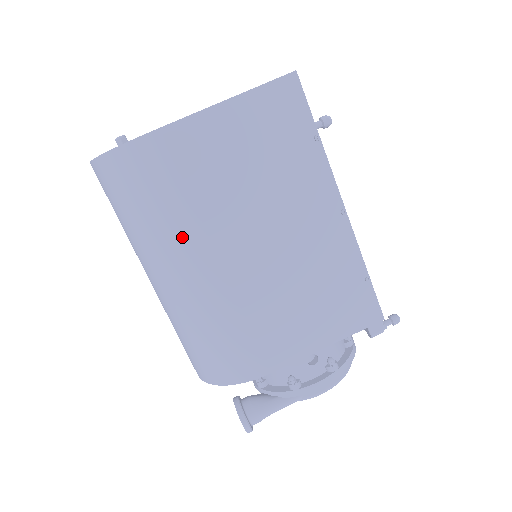
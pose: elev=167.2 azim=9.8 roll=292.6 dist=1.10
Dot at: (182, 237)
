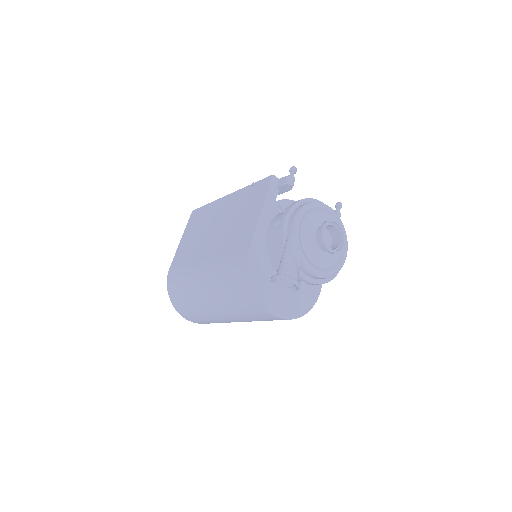
Dot at: (192, 273)
